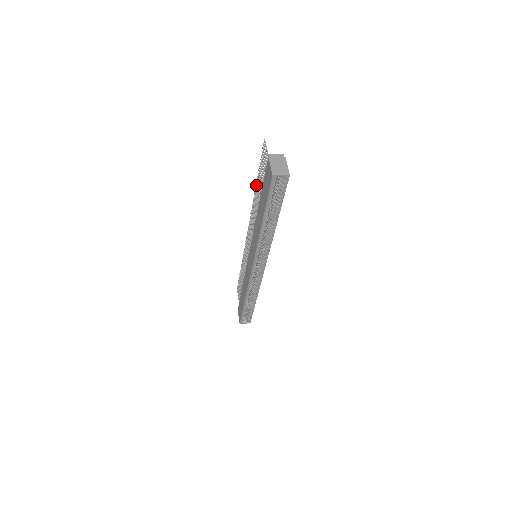
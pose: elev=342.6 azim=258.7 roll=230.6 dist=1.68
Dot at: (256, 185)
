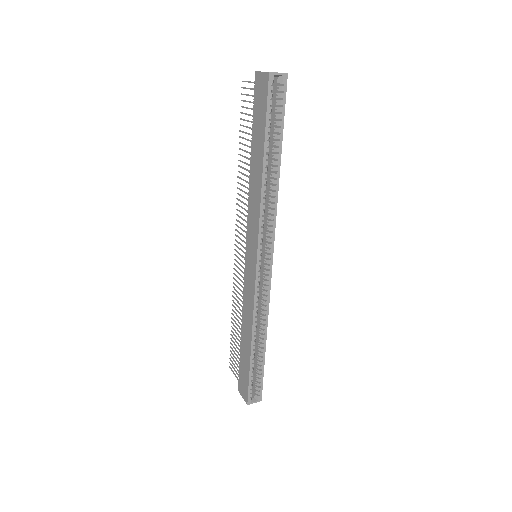
Dot at: (239, 154)
